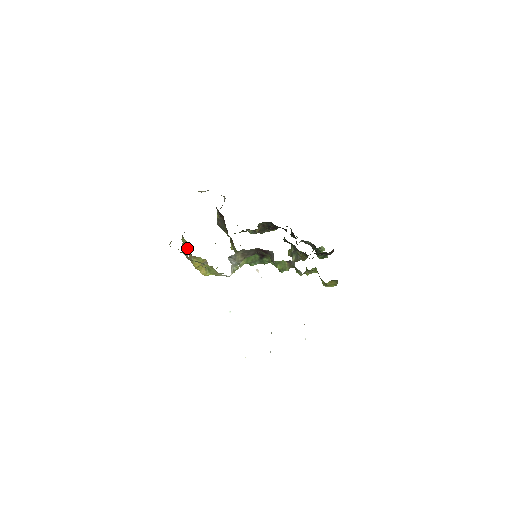
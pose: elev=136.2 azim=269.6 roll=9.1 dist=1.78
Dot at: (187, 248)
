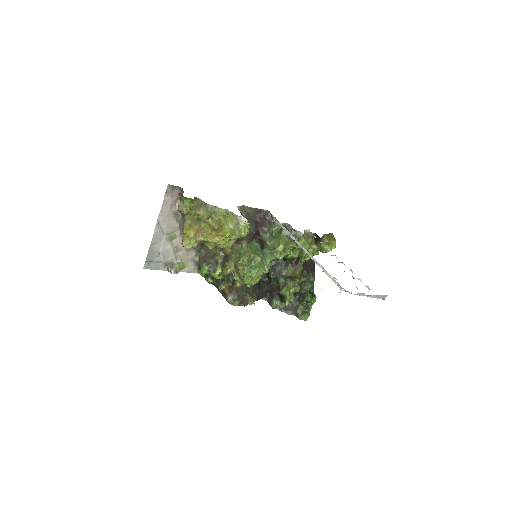
Dot at: (193, 224)
